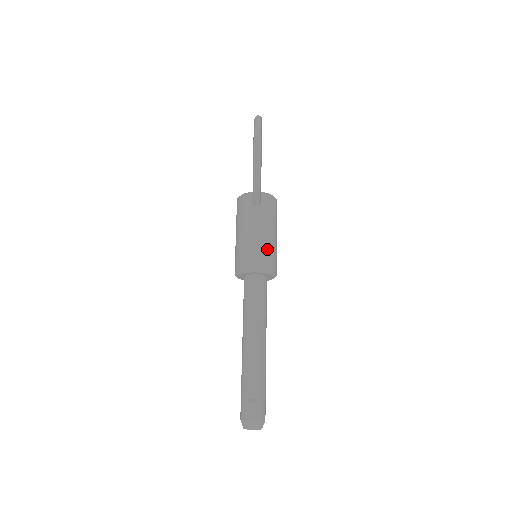
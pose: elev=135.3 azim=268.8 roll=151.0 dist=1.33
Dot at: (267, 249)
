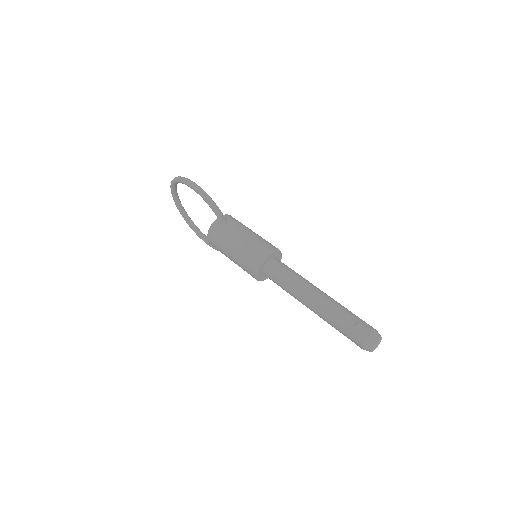
Dot at: (260, 239)
